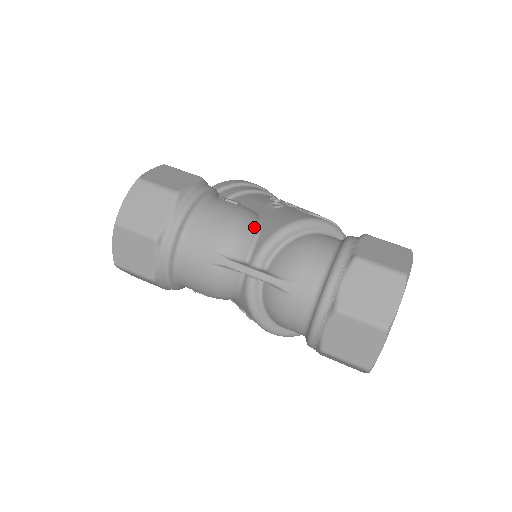
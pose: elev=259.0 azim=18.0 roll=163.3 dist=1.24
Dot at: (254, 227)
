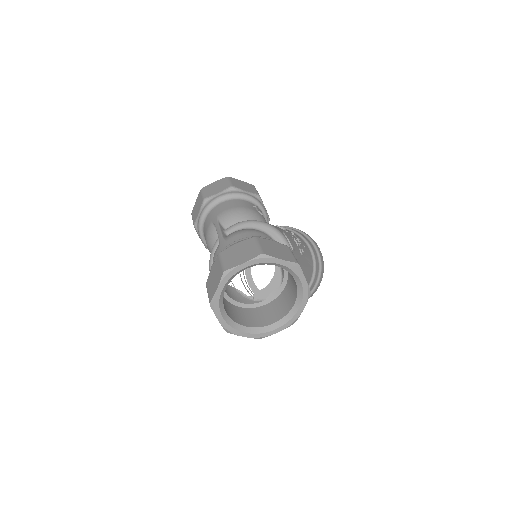
Dot at: (247, 219)
